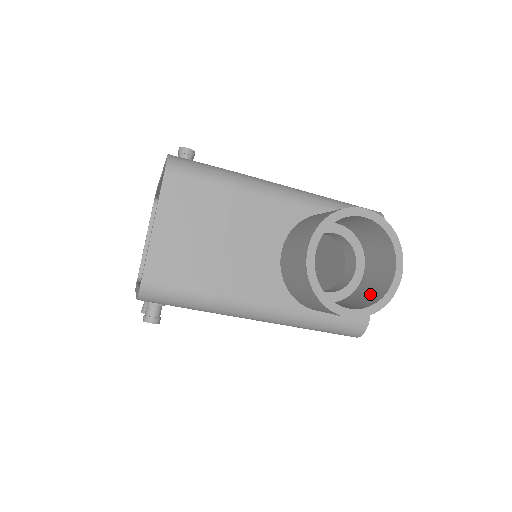
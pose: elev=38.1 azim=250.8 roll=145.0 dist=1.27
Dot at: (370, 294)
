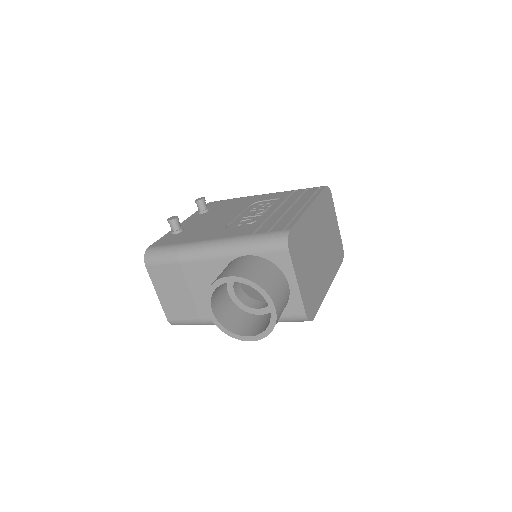
Dot at: occluded
